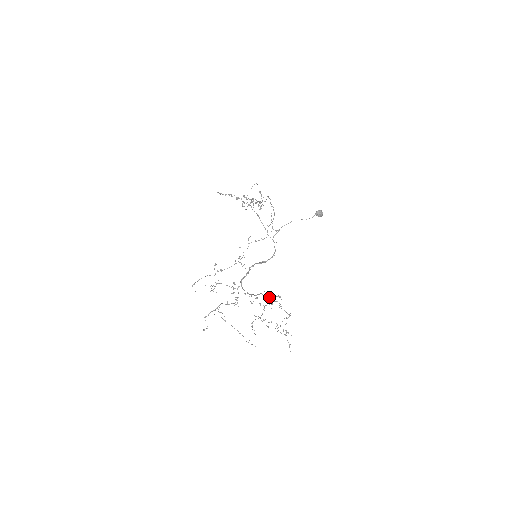
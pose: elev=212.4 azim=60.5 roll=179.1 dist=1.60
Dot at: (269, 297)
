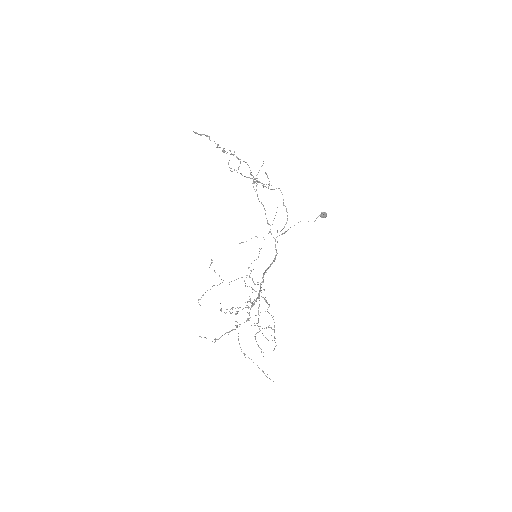
Dot at: occluded
